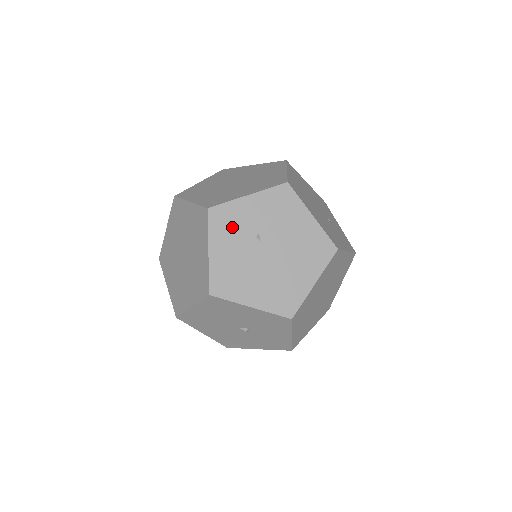
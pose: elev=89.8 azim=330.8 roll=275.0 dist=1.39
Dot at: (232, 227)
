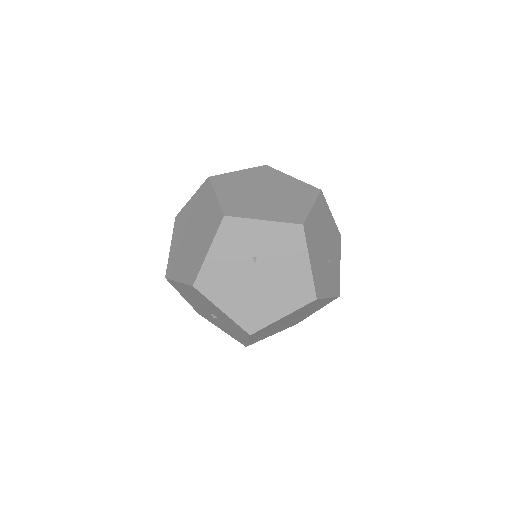
Dot at: (237, 241)
